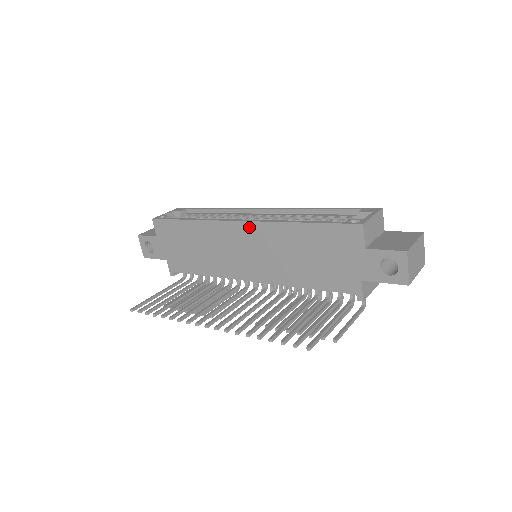
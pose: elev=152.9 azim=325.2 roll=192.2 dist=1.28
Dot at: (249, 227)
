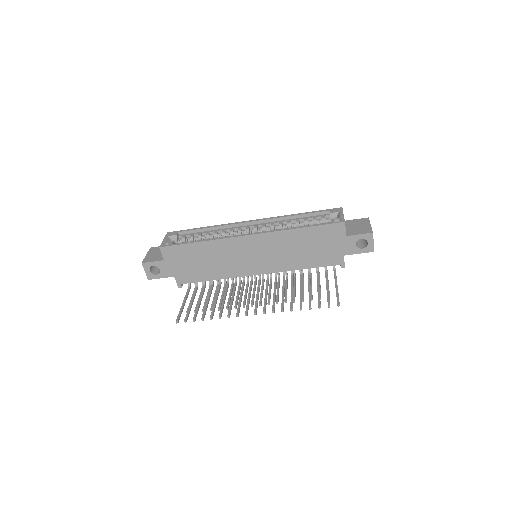
Dot at: (258, 238)
